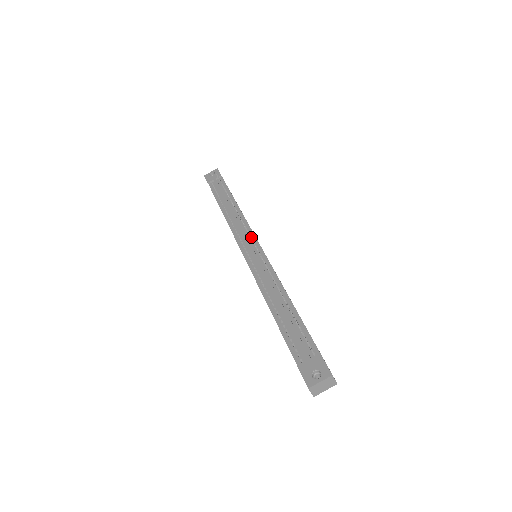
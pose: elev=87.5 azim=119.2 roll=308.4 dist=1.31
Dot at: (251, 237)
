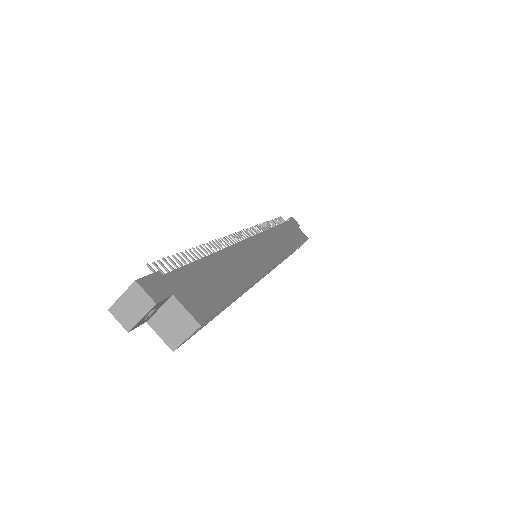
Dot at: occluded
